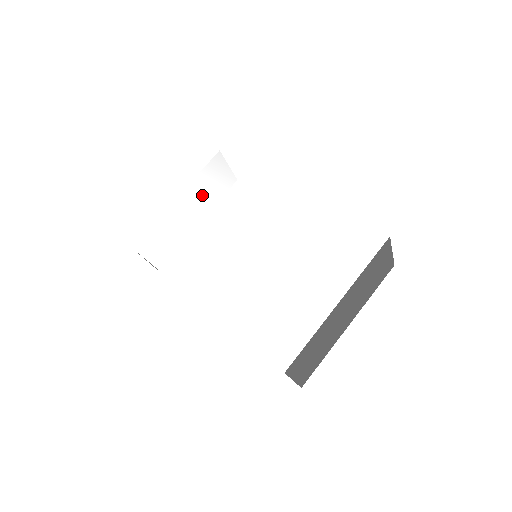
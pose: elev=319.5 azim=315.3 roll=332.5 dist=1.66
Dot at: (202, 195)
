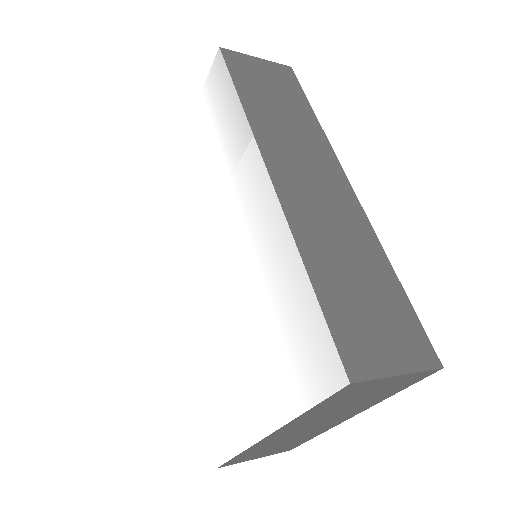
Dot at: (198, 141)
